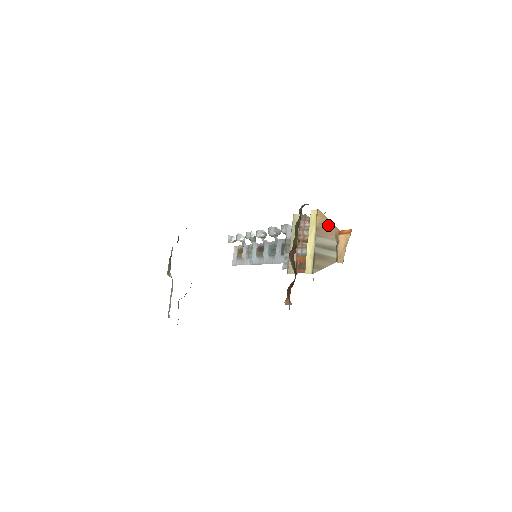
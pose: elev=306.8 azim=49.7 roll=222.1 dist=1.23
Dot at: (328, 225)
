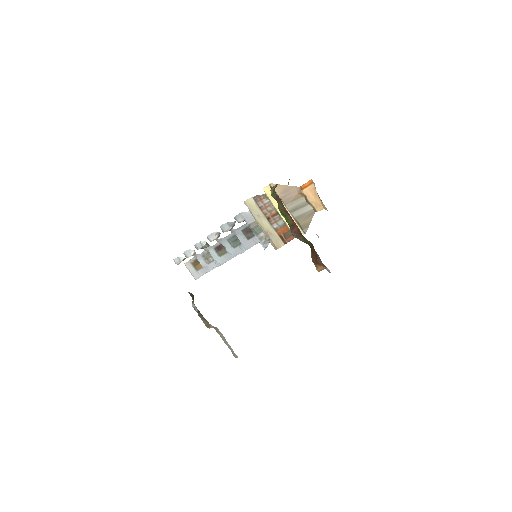
Dot at: (287, 190)
